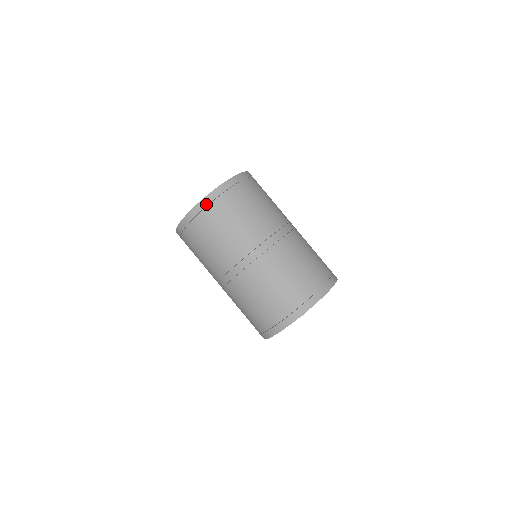
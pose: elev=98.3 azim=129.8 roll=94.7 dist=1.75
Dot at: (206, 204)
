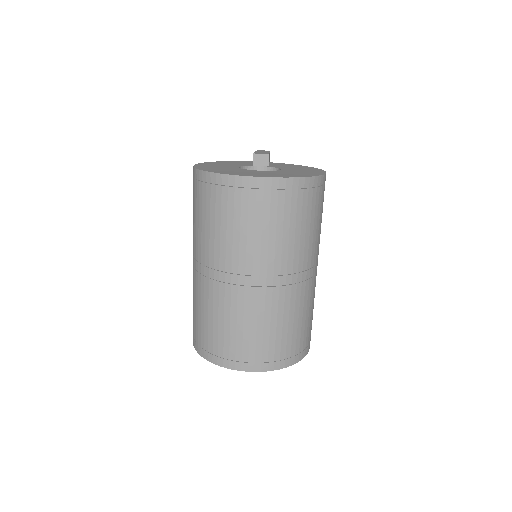
Dot at: (241, 185)
